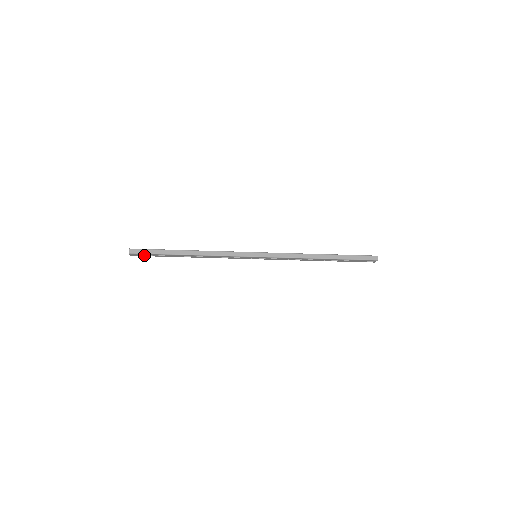
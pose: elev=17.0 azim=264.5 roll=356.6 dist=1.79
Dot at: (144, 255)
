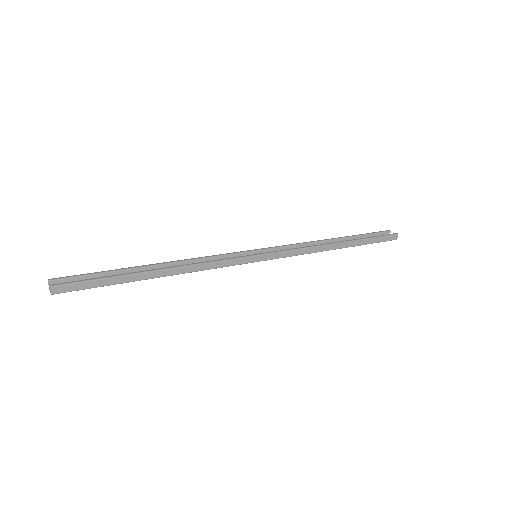
Dot at: occluded
